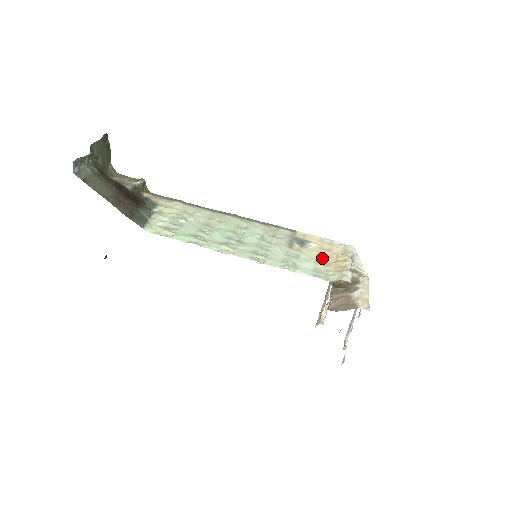
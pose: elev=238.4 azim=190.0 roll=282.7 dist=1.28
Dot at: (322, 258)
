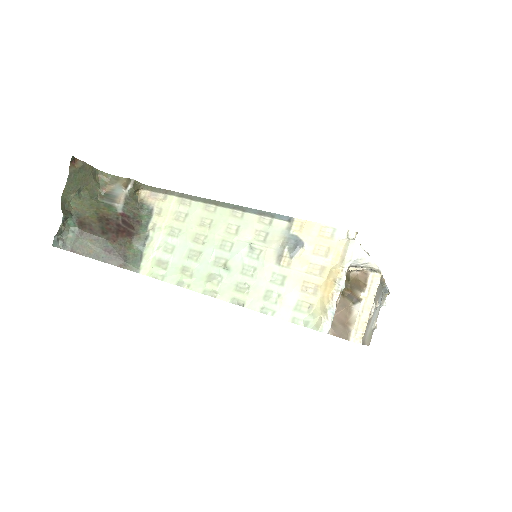
Dot at: (311, 278)
